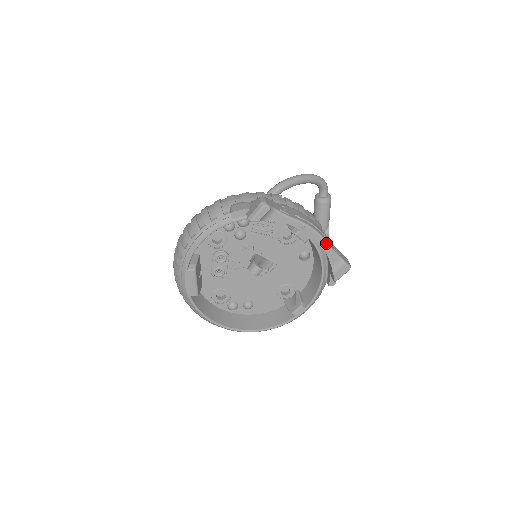
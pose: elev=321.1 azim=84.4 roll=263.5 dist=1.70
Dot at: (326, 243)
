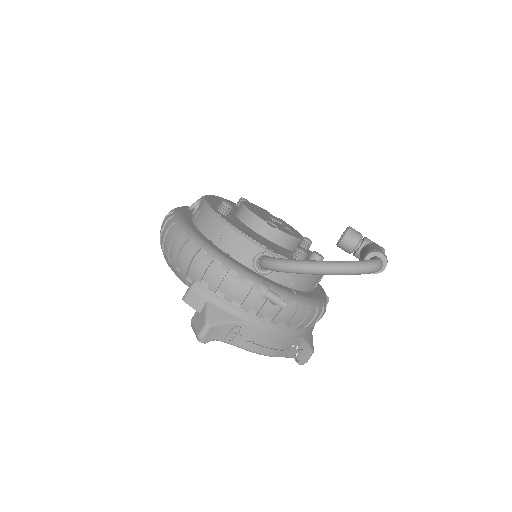
Dot at: occluded
